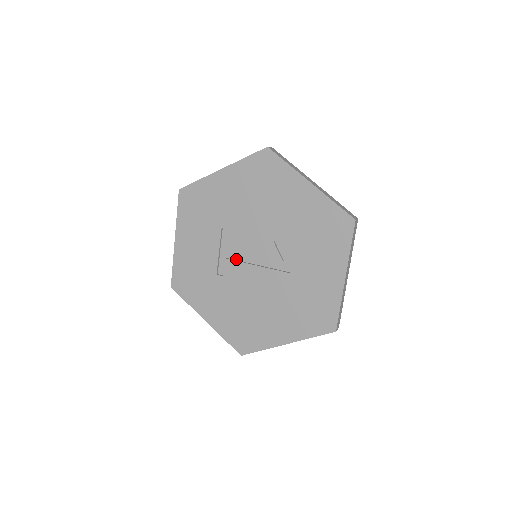
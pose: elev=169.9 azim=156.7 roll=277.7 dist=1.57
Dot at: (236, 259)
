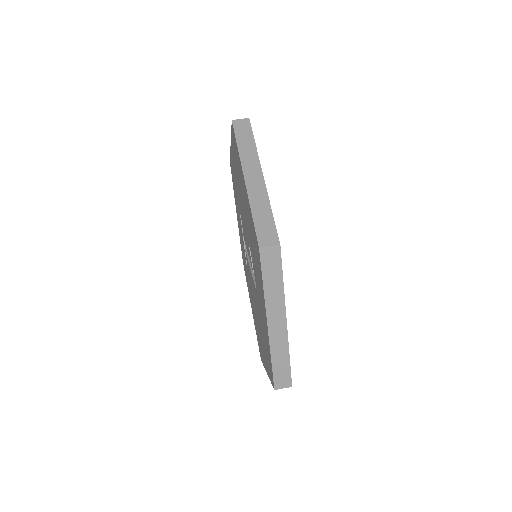
Dot at: occluded
